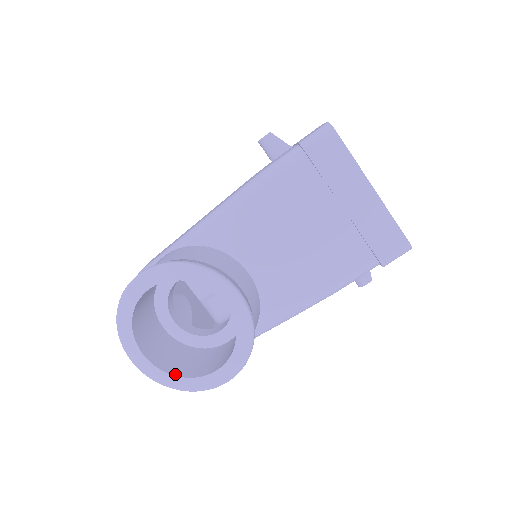
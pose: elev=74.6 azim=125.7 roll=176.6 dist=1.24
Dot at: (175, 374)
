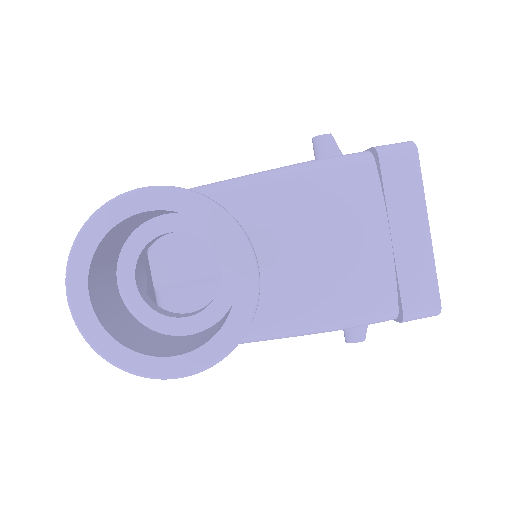
Dot at: (118, 339)
